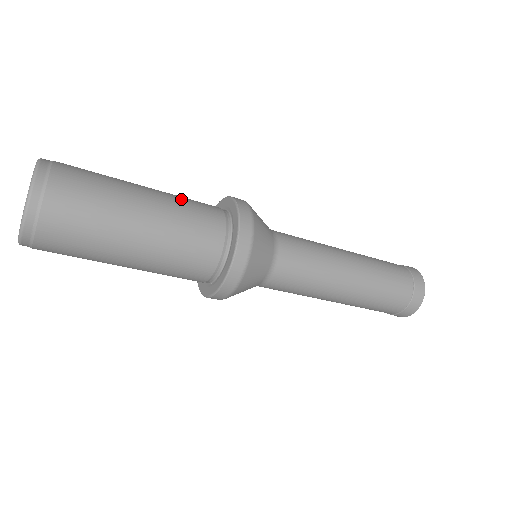
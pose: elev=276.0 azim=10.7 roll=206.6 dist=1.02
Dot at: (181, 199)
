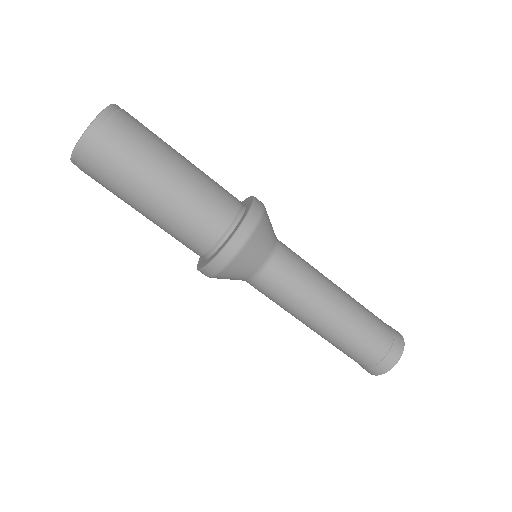
Dot at: occluded
